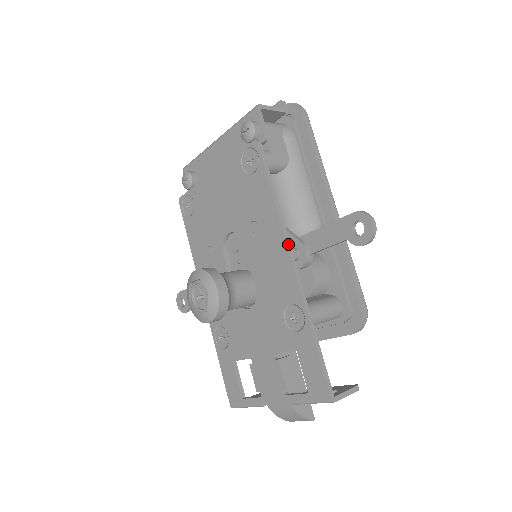
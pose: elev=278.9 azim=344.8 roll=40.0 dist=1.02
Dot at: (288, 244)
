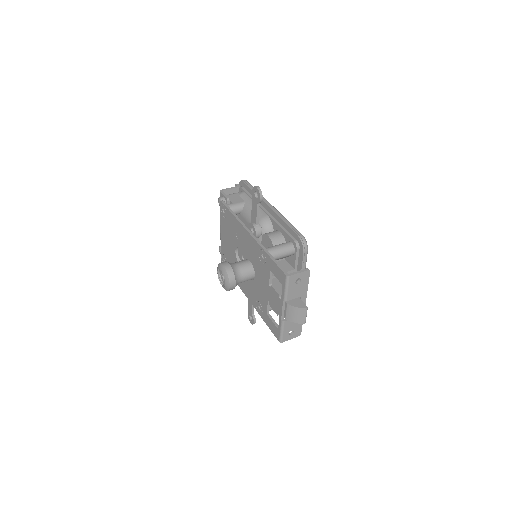
Dot at: (246, 228)
